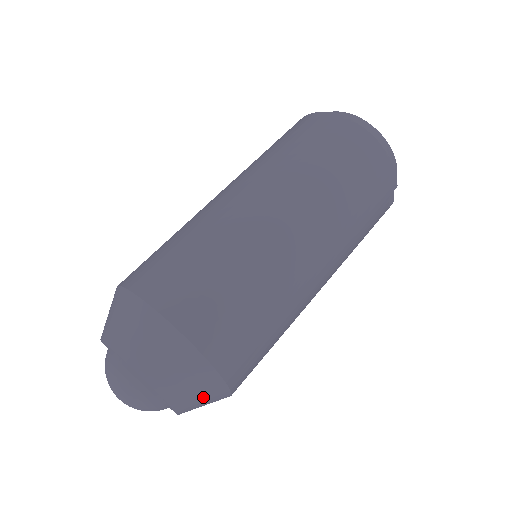
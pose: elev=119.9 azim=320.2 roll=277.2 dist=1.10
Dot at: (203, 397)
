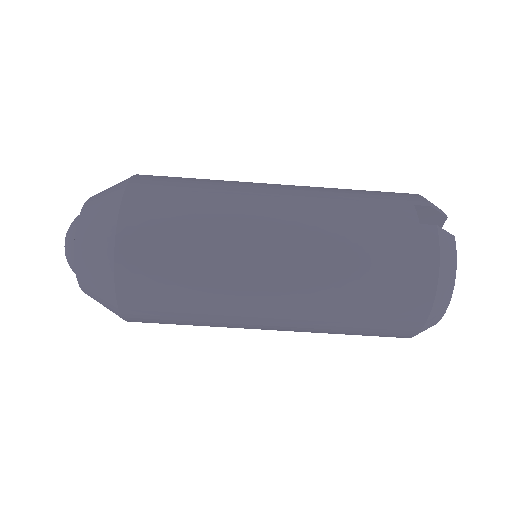
Dot at: occluded
